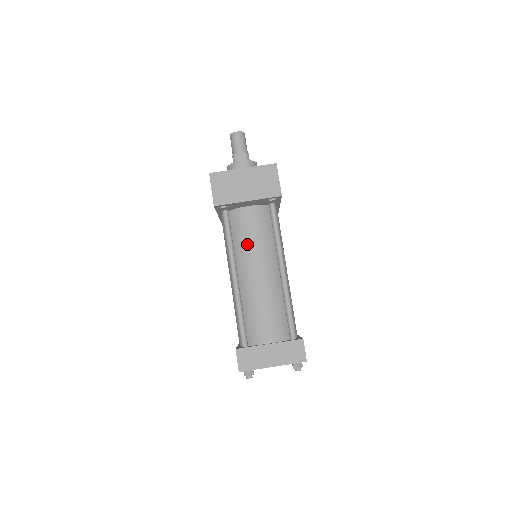
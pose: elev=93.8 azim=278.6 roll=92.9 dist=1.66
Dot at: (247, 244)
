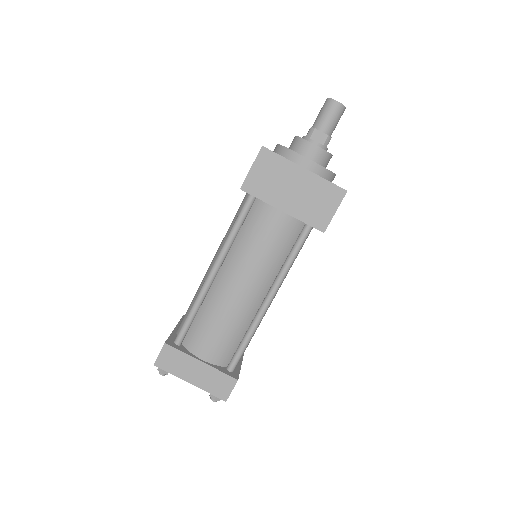
Dot at: (251, 248)
